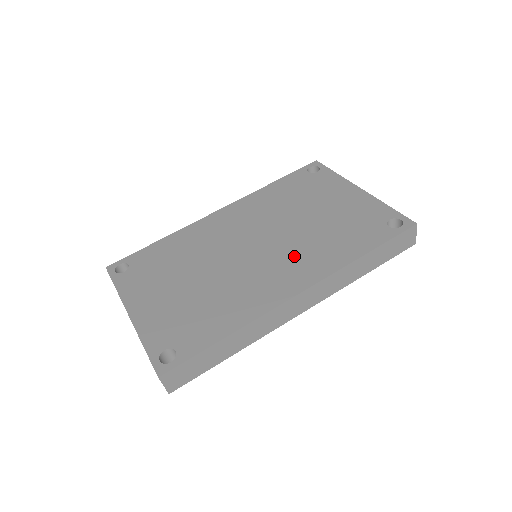
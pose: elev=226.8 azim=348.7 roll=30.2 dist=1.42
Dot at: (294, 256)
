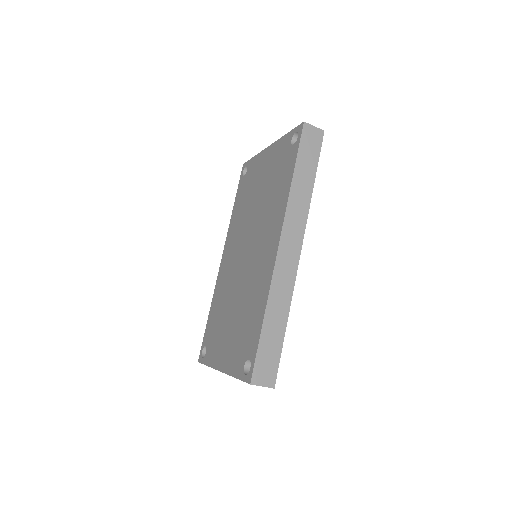
Dot at: (264, 229)
